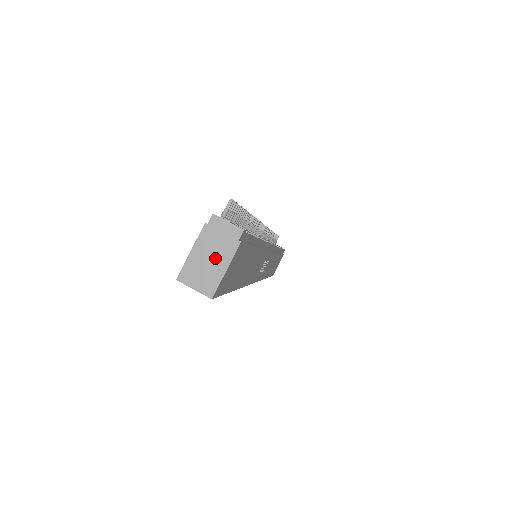
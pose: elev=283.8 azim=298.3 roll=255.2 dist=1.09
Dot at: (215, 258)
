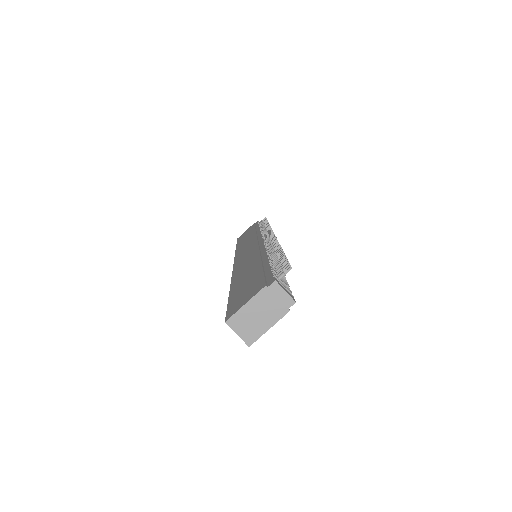
Dot at: (264, 316)
